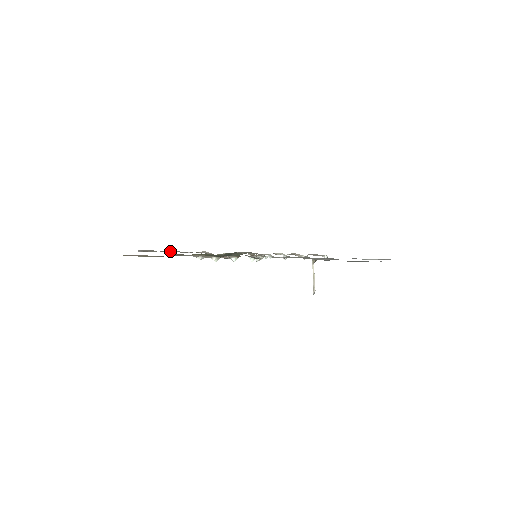
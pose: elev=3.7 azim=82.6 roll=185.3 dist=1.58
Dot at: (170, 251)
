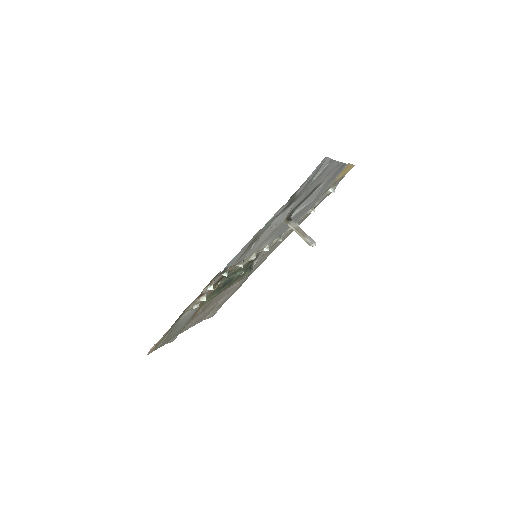
Dot at: (219, 302)
